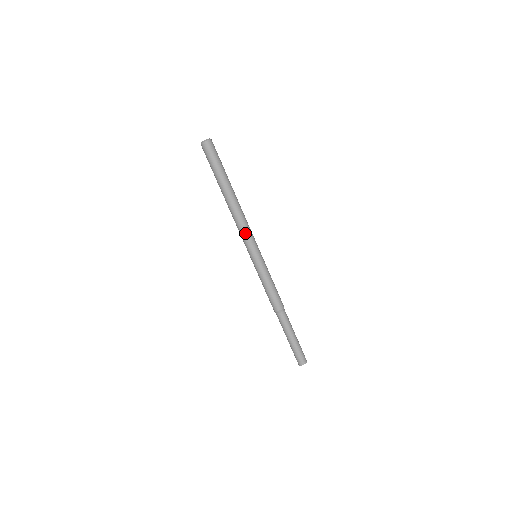
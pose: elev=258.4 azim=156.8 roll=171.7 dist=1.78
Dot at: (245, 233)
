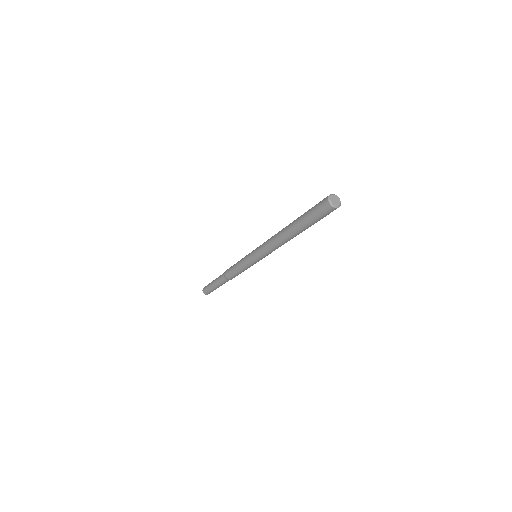
Dot at: (271, 252)
